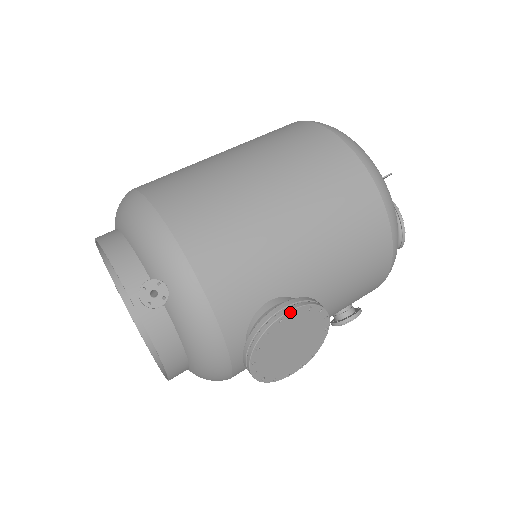
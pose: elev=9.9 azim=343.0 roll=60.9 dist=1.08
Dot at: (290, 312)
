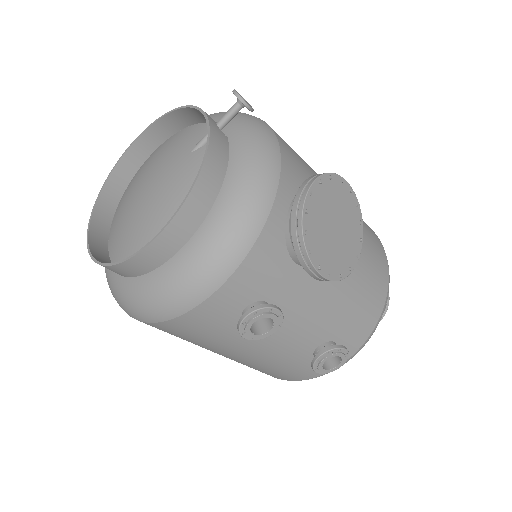
Dot at: (348, 184)
